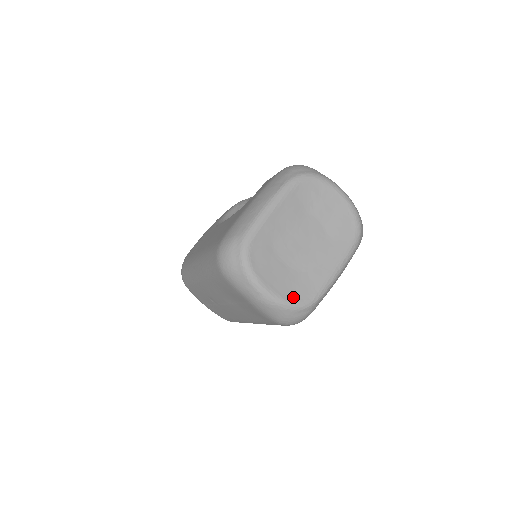
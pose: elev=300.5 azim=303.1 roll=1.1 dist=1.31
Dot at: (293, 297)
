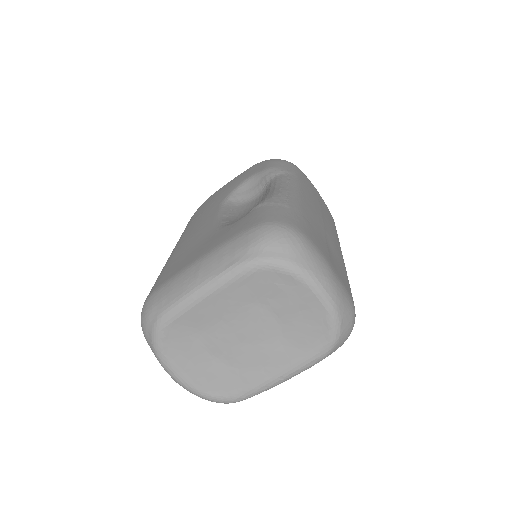
Dot at: (210, 390)
